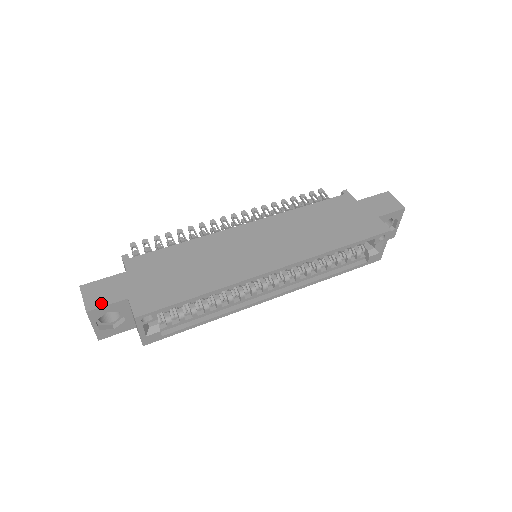
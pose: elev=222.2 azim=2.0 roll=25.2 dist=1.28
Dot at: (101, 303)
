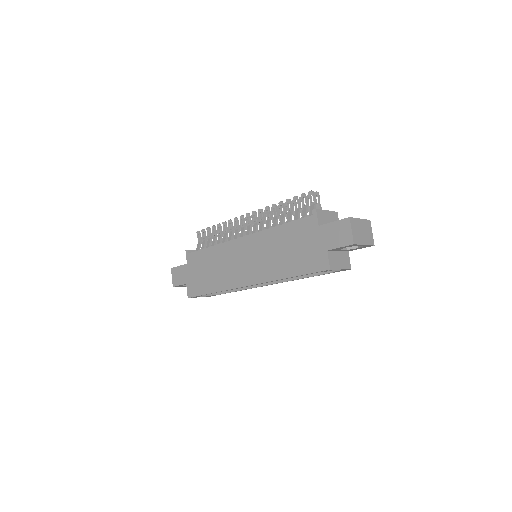
Dot at: (177, 283)
